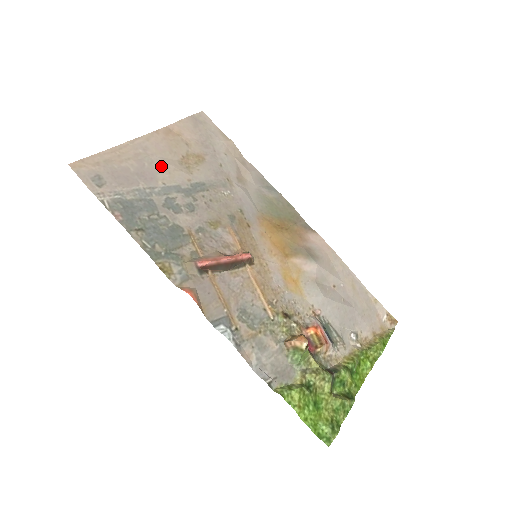
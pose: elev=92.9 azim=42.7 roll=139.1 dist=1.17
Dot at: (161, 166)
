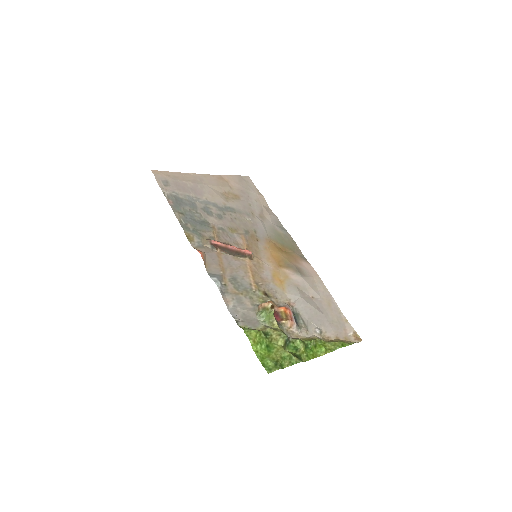
Dot at: (208, 191)
